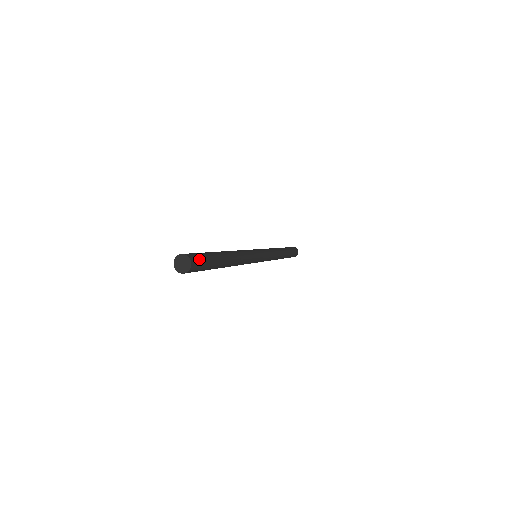
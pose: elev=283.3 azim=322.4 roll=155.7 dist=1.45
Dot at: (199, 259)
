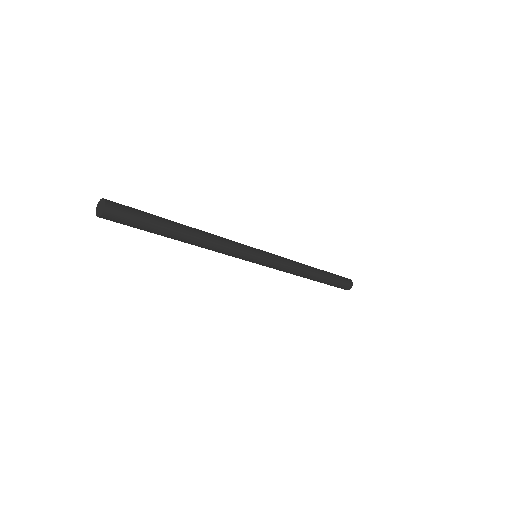
Dot at: (123, 208)
